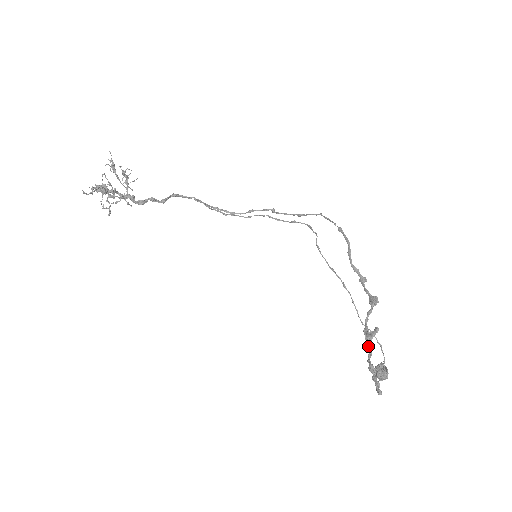
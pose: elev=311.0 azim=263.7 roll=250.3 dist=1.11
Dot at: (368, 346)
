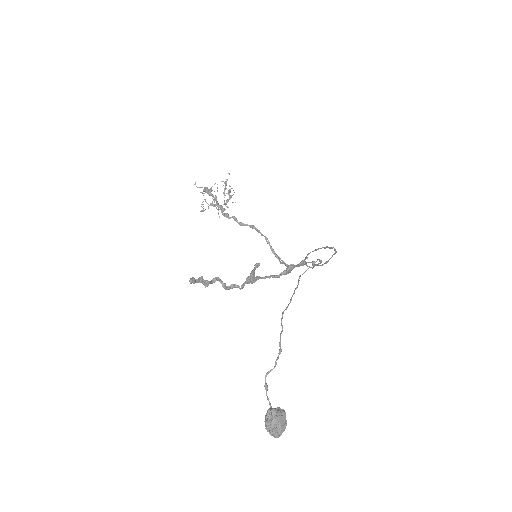
Dot at: (242, 287)
